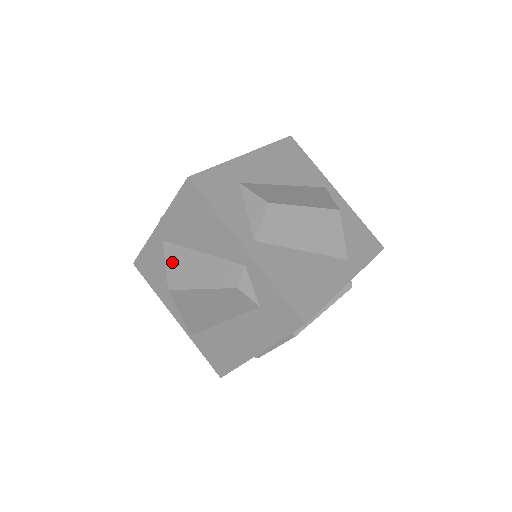
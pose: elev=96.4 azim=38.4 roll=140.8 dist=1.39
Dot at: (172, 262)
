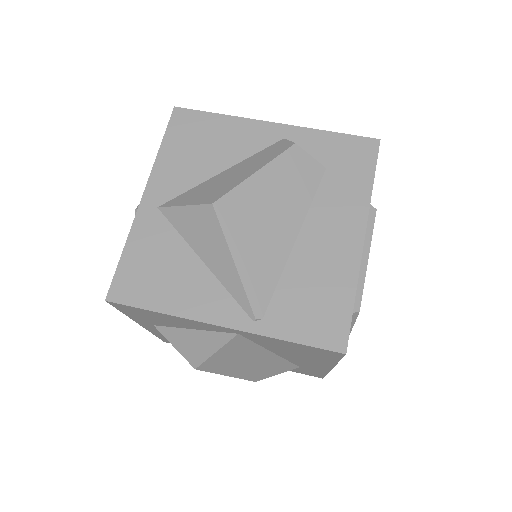
Dot at: (191, 198)
